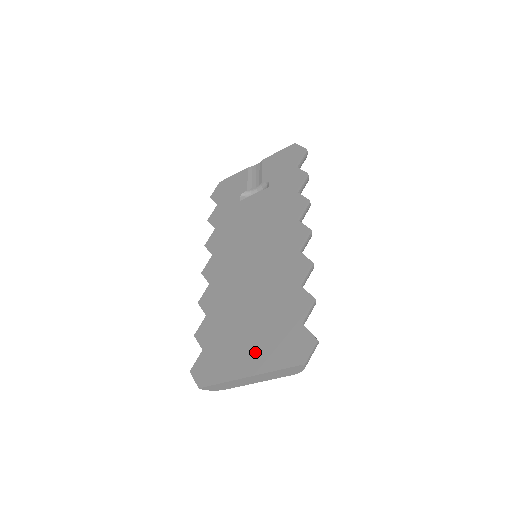
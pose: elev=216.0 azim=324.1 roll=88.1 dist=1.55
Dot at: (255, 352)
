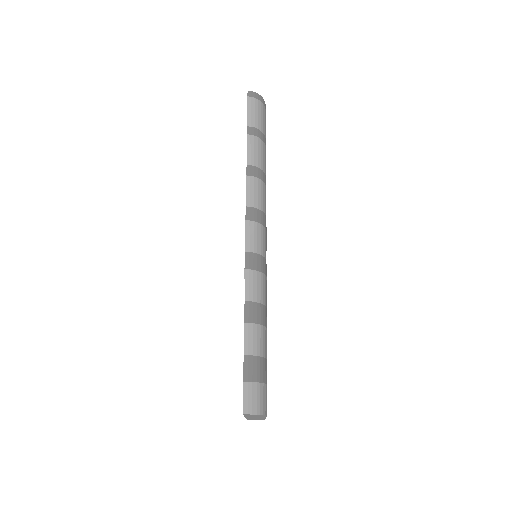
Dot at: occluded
